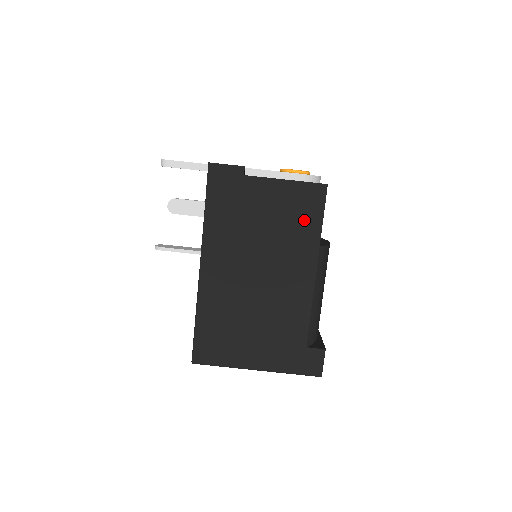
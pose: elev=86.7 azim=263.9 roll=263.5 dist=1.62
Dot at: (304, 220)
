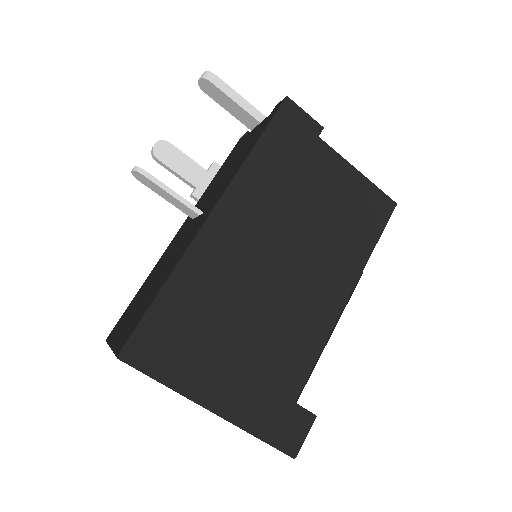
Dot at: (359, 229)
